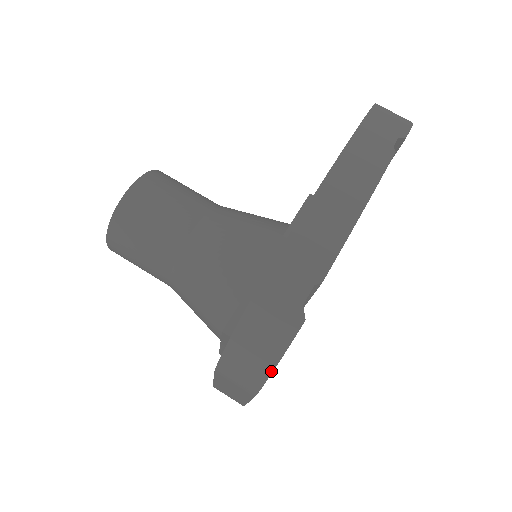
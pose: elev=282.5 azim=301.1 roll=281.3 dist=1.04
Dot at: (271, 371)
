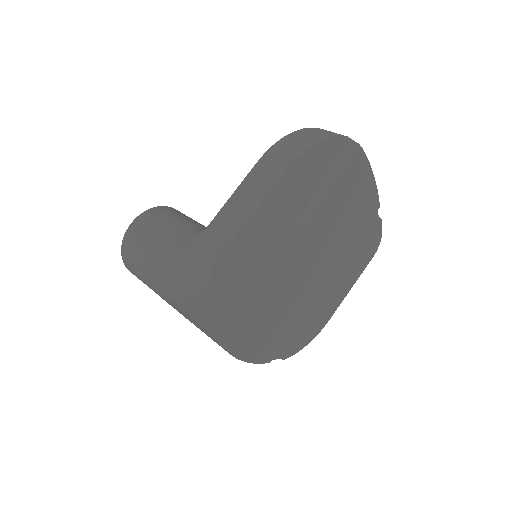
Dot at: (320, 140)
